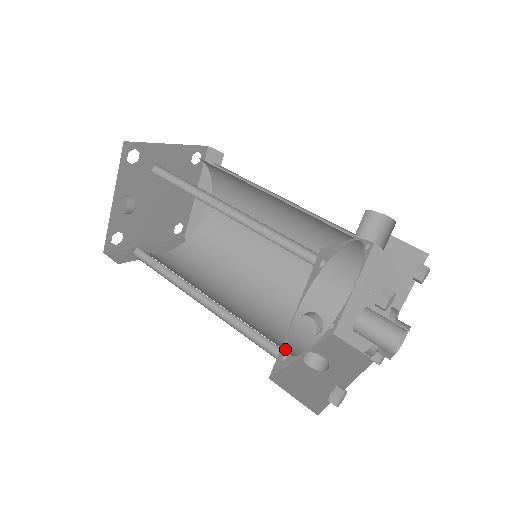
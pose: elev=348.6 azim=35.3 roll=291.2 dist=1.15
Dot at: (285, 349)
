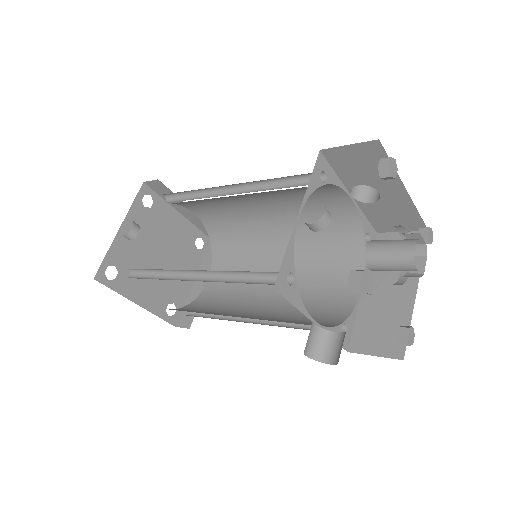
Dot at: (291, 262)
